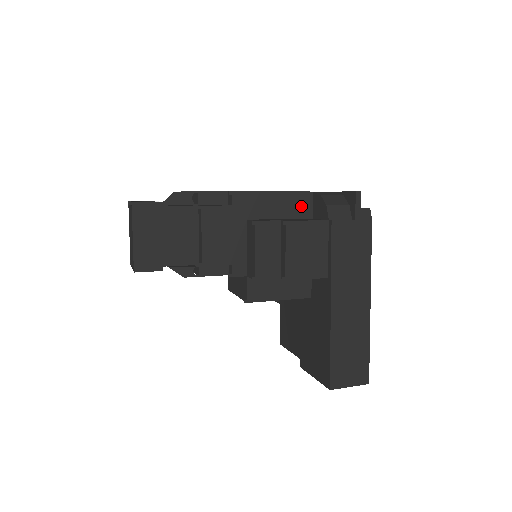
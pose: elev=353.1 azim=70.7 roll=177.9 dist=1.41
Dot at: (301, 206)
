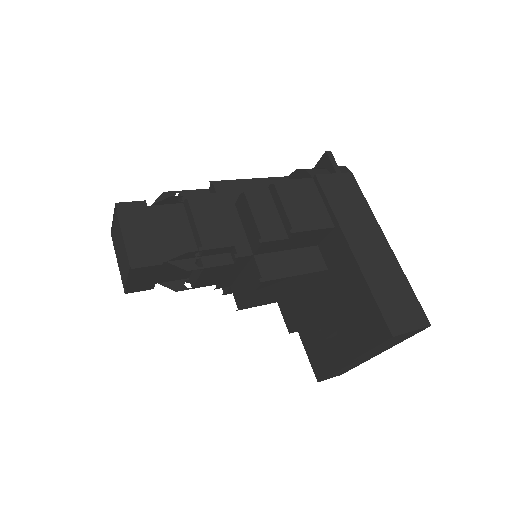
Dot at: occluded
